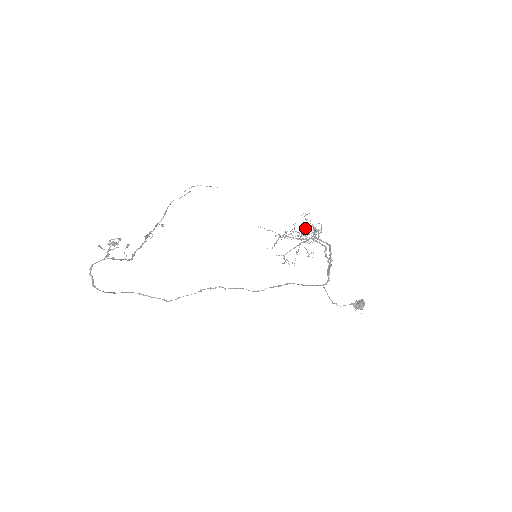
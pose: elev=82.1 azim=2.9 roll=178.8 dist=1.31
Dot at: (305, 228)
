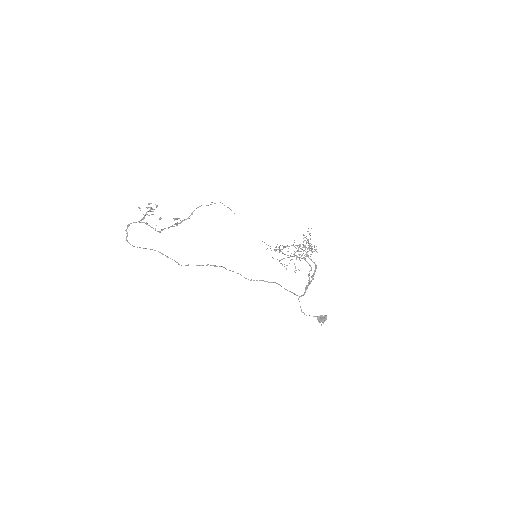
Dot at: occluded
